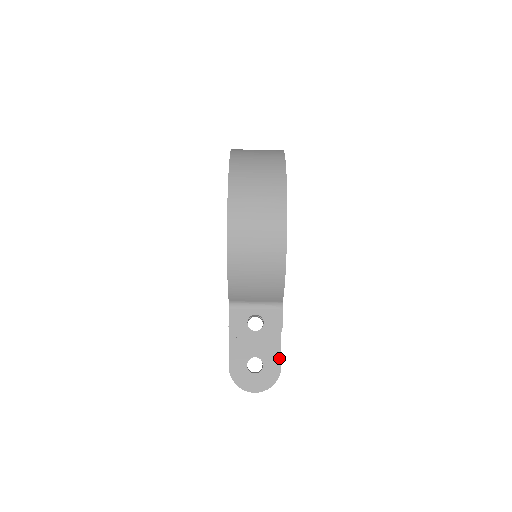
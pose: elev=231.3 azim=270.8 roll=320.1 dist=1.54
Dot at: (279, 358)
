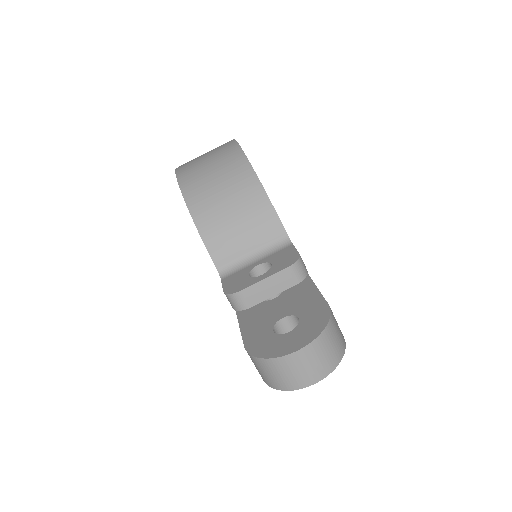
Dot at: (321, 300)
